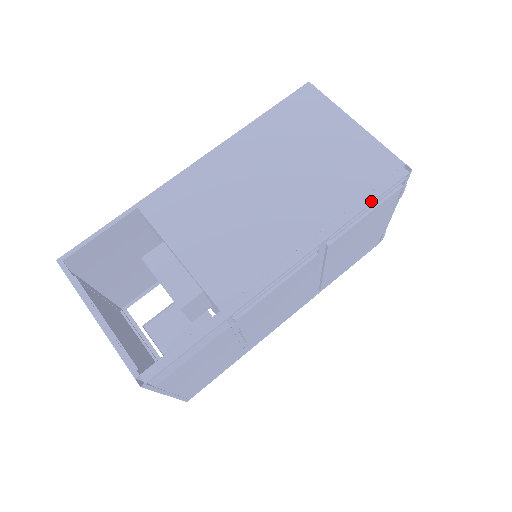
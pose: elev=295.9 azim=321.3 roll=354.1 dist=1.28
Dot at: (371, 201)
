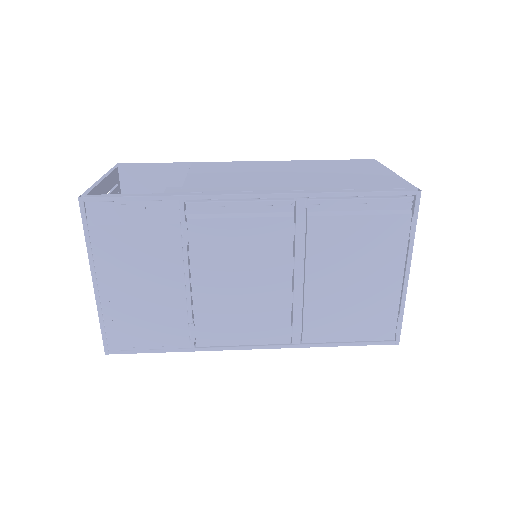
Dot at: (365, 191)
